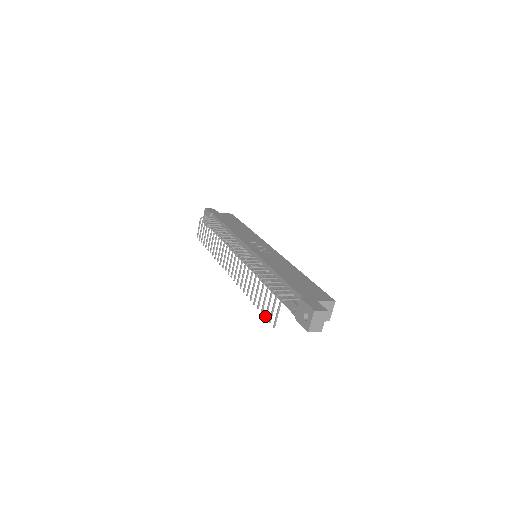
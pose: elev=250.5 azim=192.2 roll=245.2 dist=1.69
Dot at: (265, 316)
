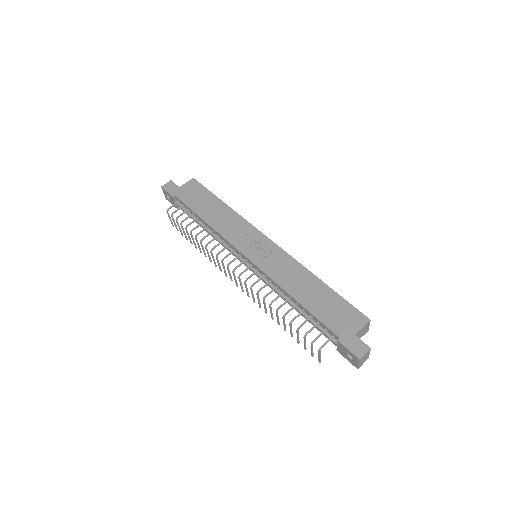
Dot at: (305, 349)
